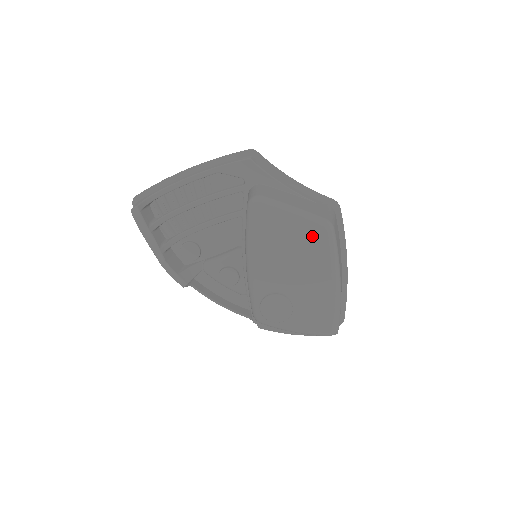
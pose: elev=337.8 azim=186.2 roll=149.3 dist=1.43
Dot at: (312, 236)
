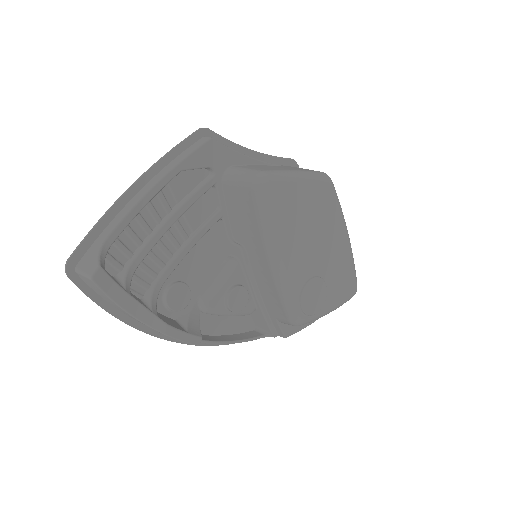
Dot at: (322, 195)
